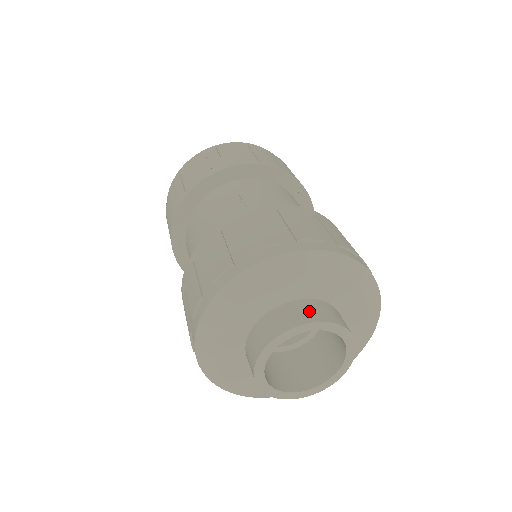
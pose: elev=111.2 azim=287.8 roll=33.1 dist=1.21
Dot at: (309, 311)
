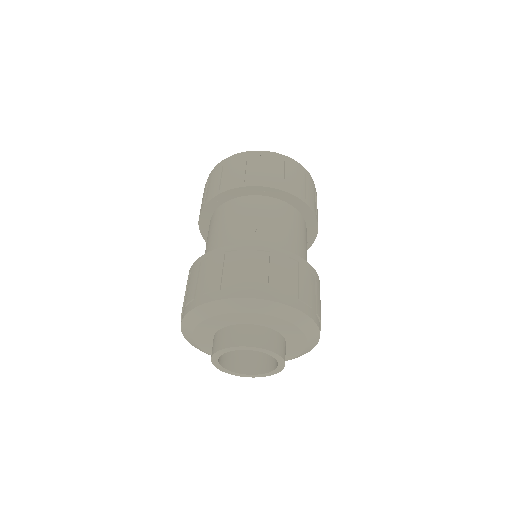
Dot at: (259, 337)
